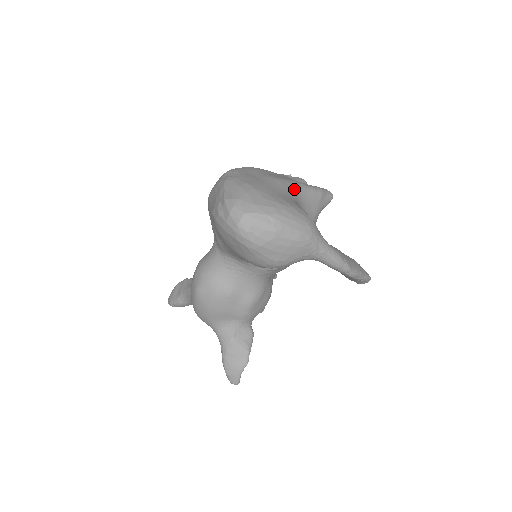
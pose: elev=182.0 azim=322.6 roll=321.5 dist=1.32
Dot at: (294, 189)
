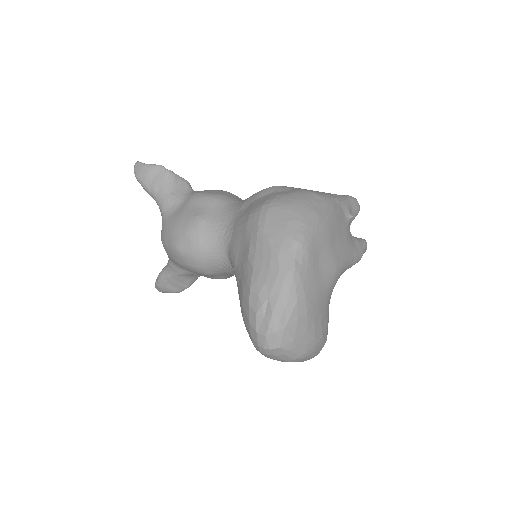
Dot at: occluded
